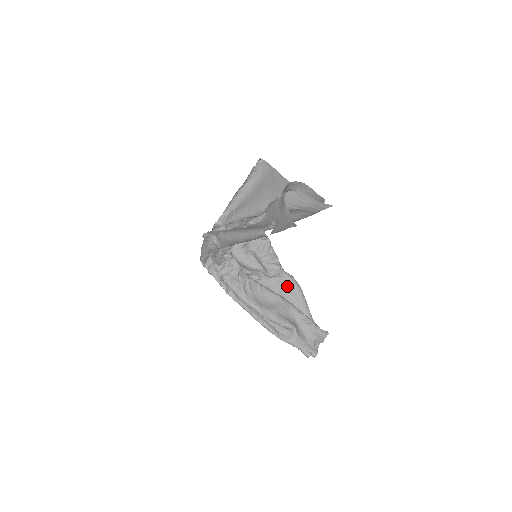
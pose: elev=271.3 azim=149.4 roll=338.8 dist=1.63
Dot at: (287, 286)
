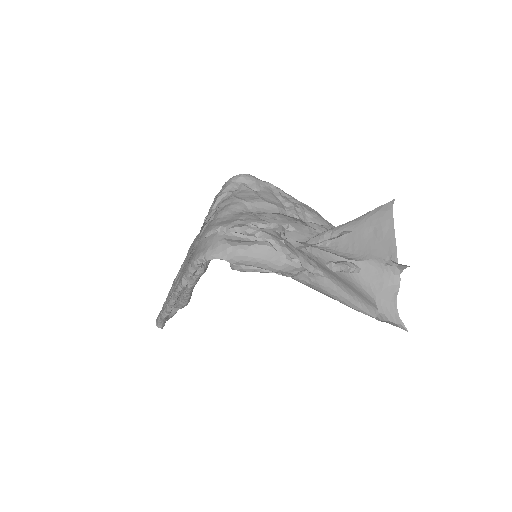
Dot at: occluded
